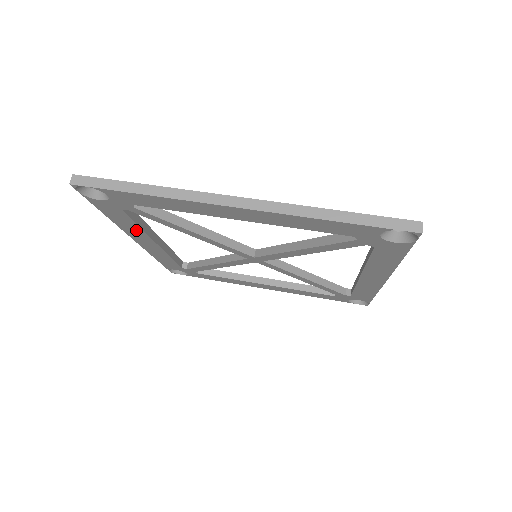
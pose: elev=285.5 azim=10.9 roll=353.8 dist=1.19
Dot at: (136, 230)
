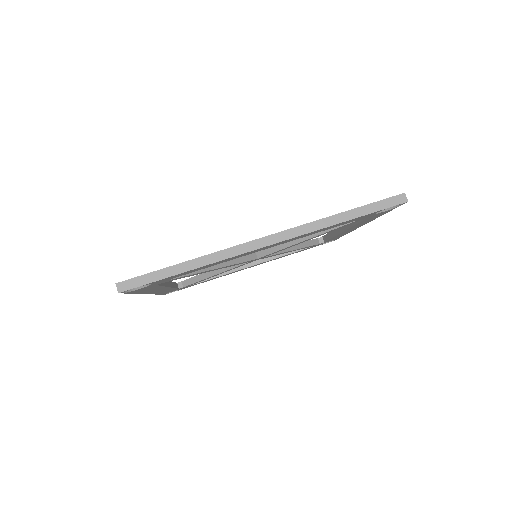
Dot at: occluded
